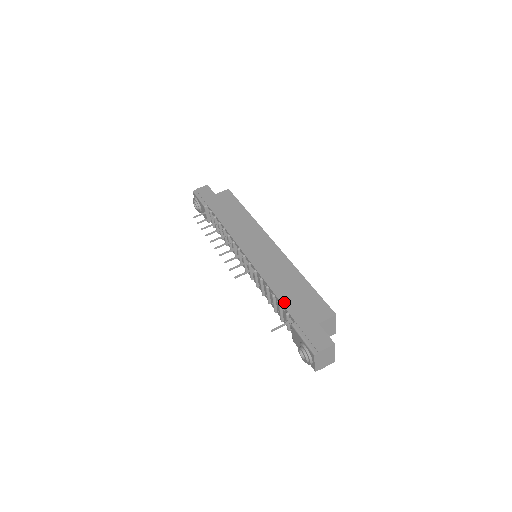
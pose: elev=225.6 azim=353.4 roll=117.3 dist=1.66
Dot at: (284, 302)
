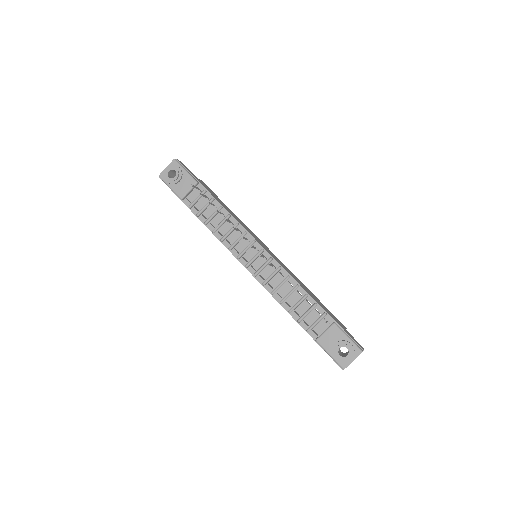
Dot at: occluded
